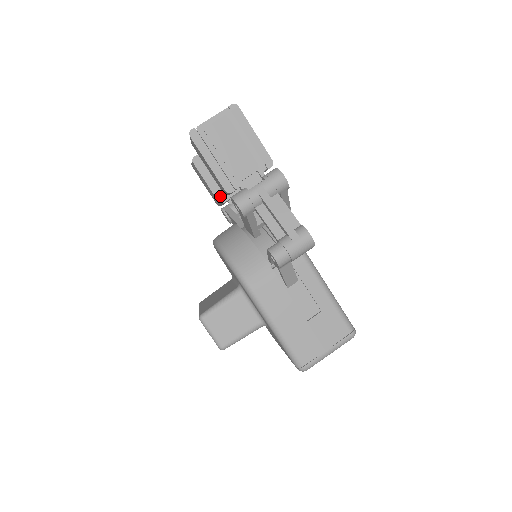
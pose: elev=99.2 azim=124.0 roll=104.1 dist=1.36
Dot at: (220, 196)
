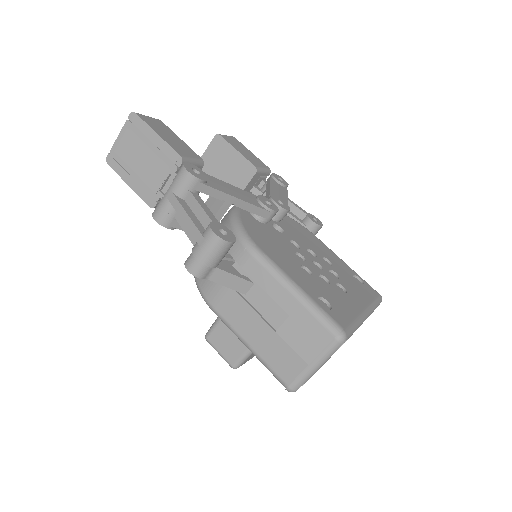
Dot at: occluded
